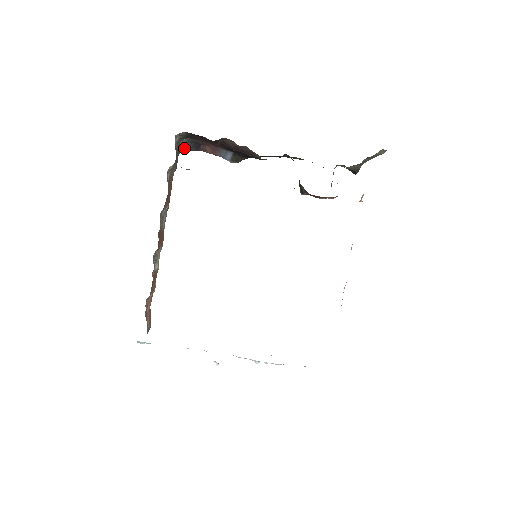
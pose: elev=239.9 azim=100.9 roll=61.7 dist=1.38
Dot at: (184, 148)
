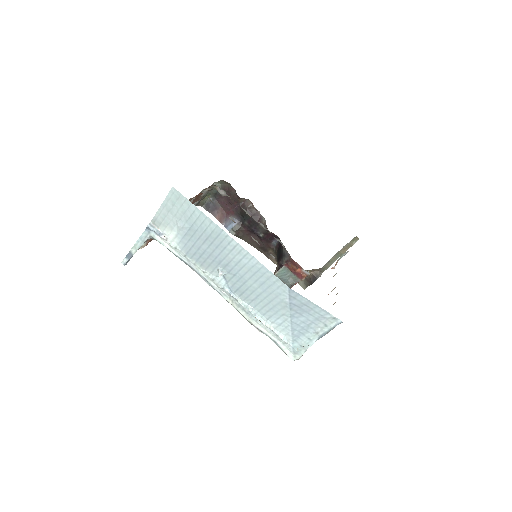
Dot at: (204, 204)
